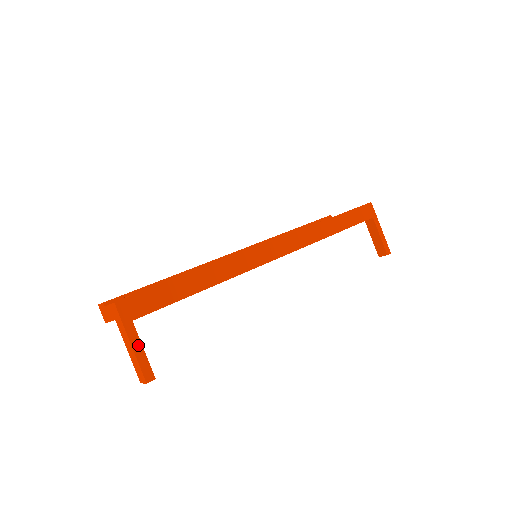
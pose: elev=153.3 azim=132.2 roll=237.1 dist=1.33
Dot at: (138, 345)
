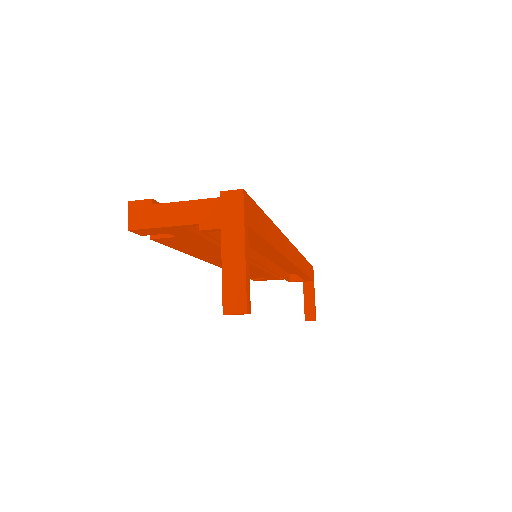
Dot at: (248, 258)
